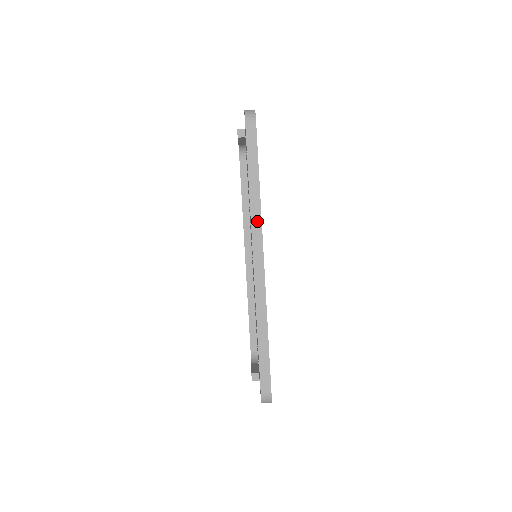
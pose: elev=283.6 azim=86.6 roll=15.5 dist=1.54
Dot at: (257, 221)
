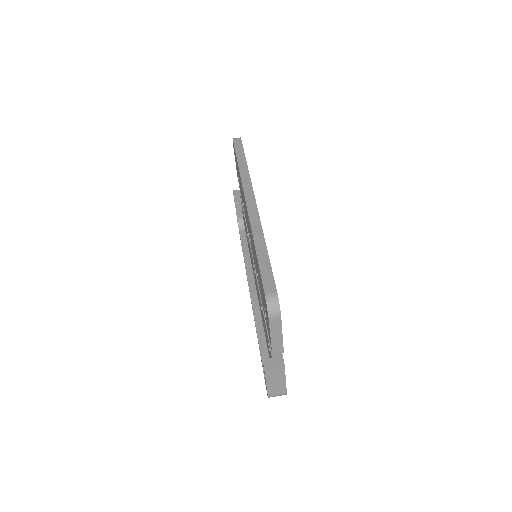
Dot at: (247, 181)
